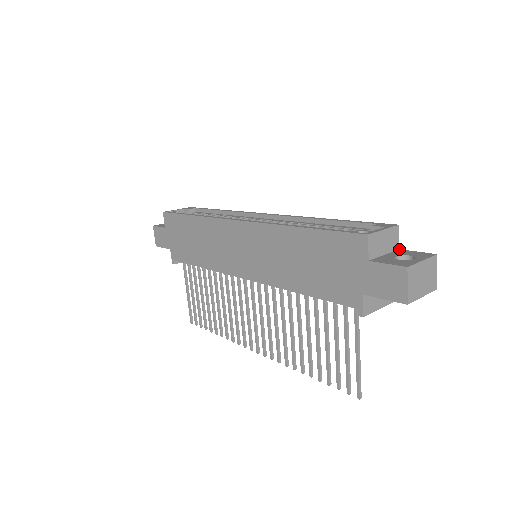
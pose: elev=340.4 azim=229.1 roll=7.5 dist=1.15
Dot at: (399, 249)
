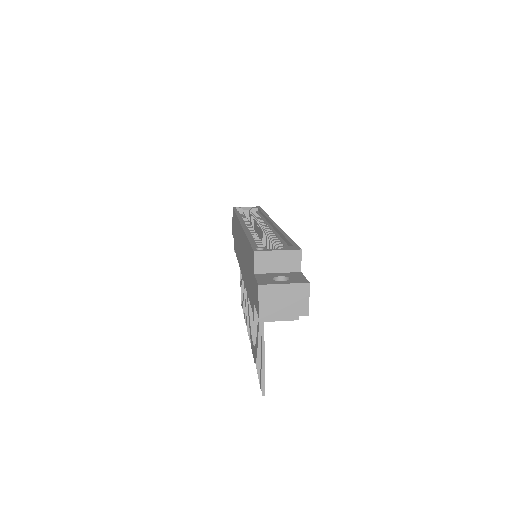
Dot at: (300, 272)
